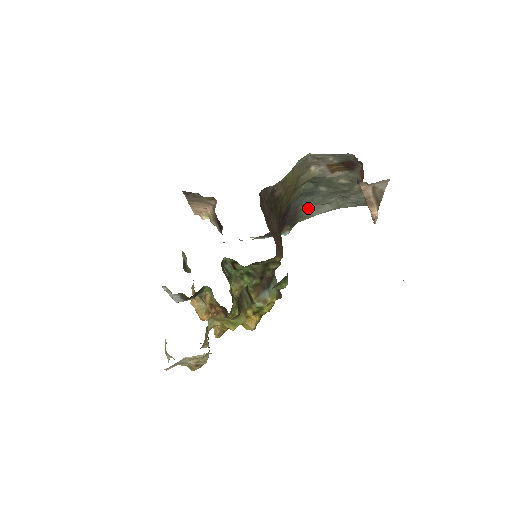
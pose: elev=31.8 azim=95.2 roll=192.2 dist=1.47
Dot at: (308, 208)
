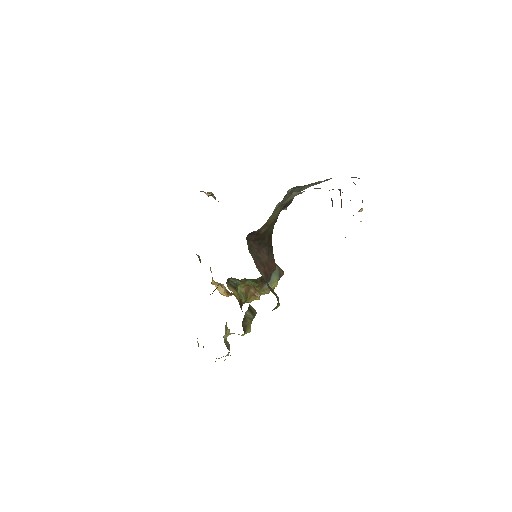
Dot at: (301, 188)
